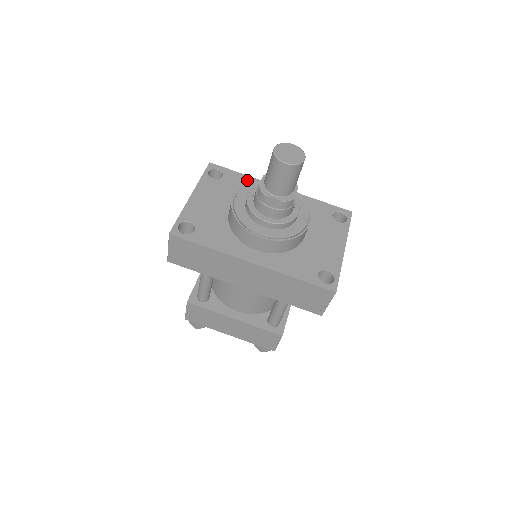
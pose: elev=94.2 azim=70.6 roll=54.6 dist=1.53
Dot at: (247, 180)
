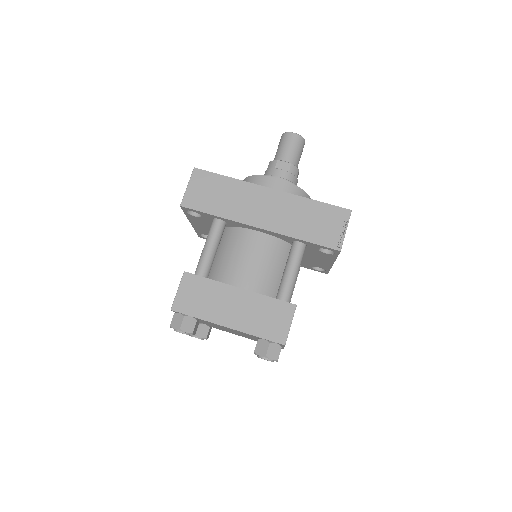
Dot at: occluded
